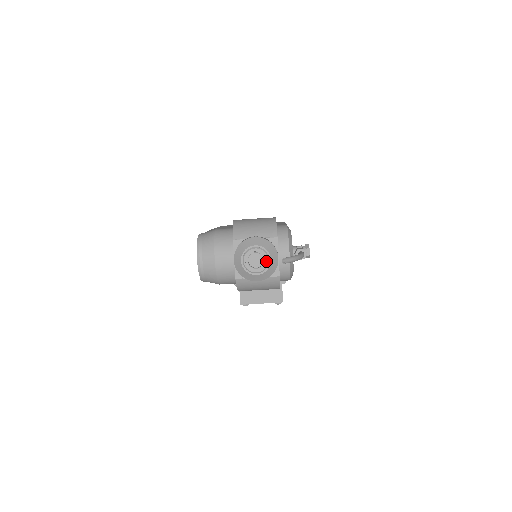
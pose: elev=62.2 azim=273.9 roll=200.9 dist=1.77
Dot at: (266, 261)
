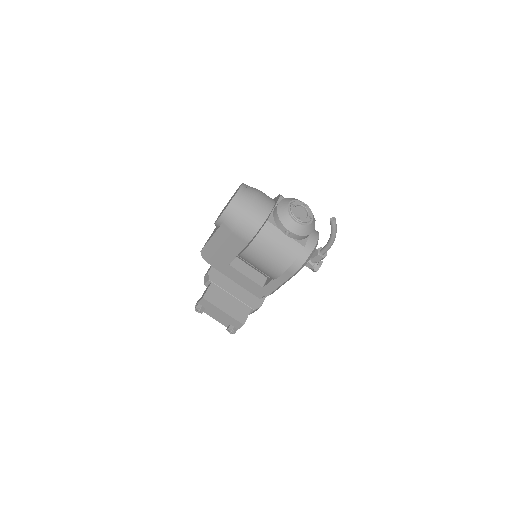
Dot at: (309, 218)
